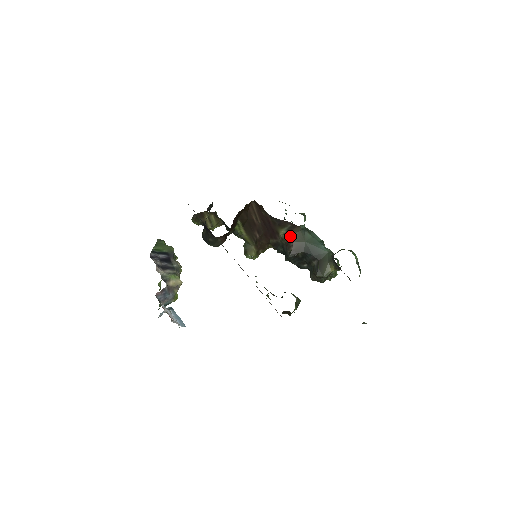
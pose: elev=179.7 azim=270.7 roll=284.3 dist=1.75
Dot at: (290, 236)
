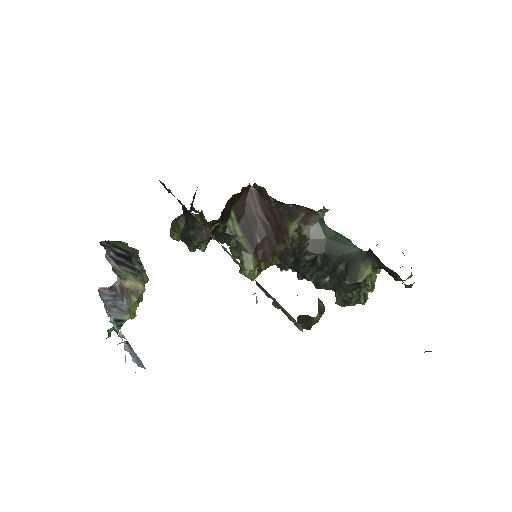
Dot at: (304, 231)
